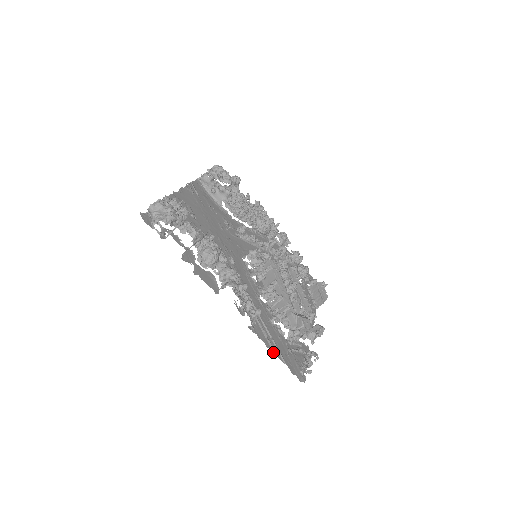
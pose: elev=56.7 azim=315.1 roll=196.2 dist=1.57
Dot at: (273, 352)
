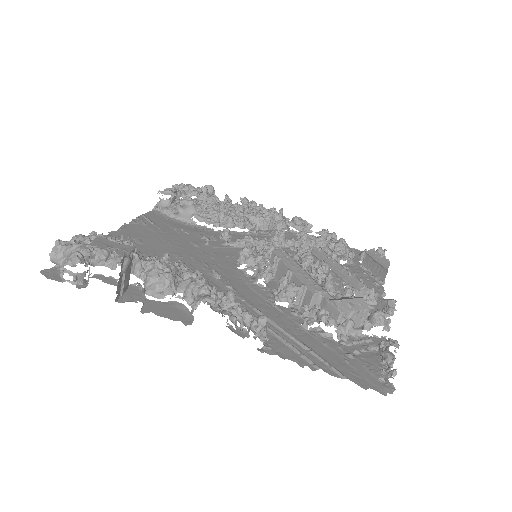
Dot at: (316, 369)
